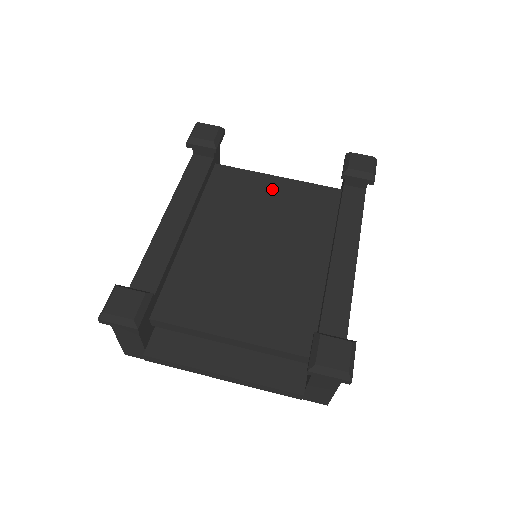
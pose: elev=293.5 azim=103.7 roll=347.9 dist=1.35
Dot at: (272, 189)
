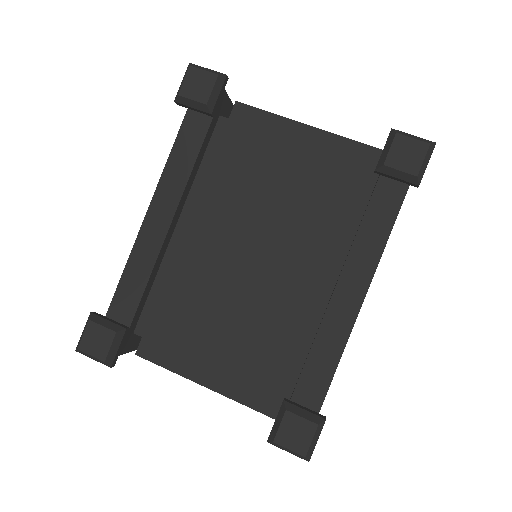
Dot at: (286, 165)
